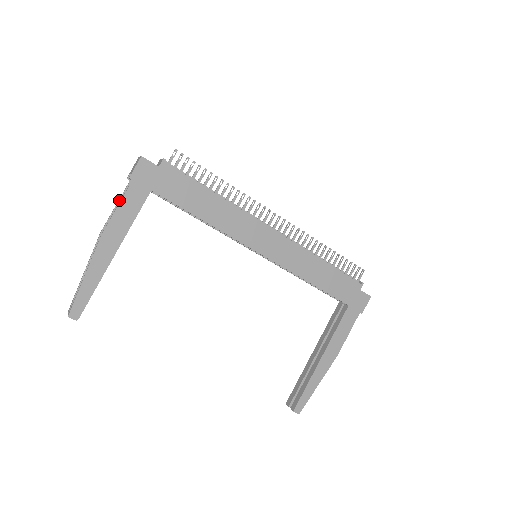
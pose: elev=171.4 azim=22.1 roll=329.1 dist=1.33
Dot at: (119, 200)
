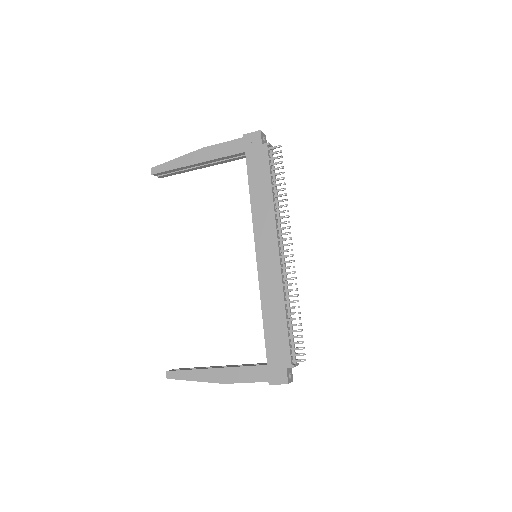
Dot at: occluded
